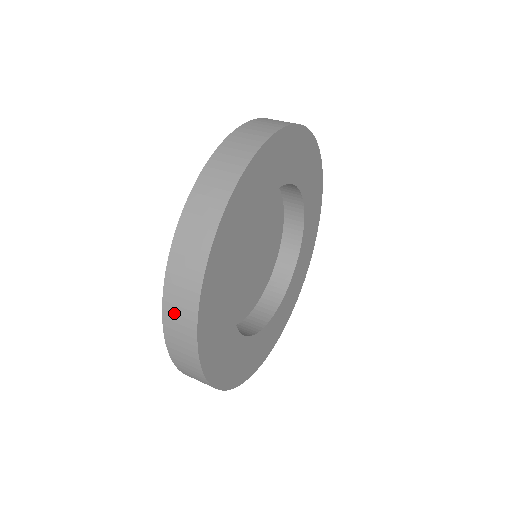
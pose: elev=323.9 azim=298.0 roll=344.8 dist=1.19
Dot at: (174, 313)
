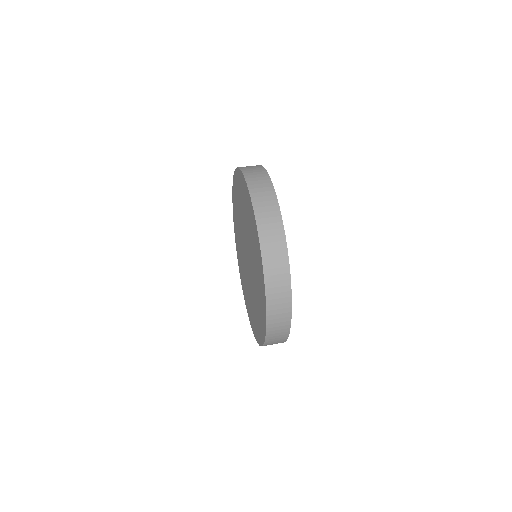
Dot at: (275, 309)
